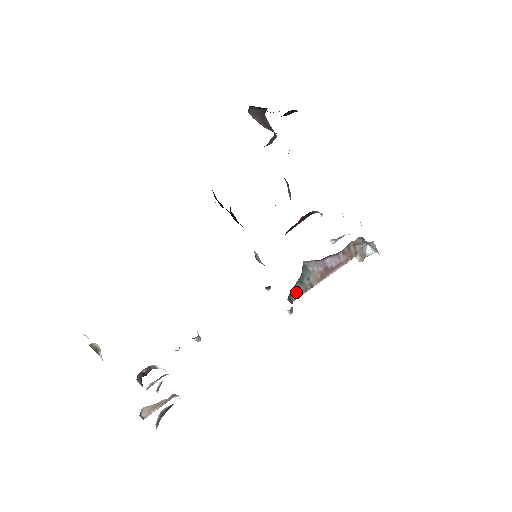
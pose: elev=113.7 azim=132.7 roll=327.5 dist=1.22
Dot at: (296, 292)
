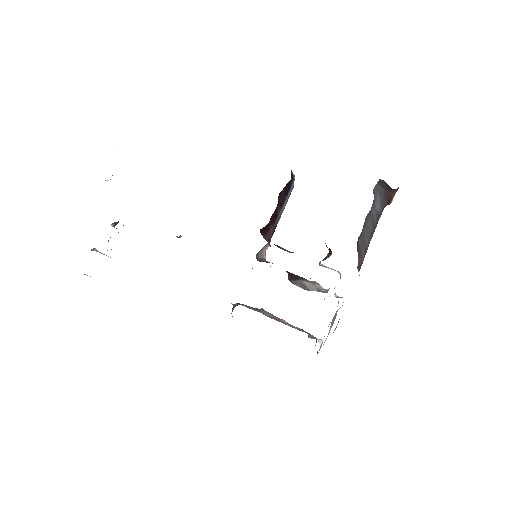
Dot at: (246, 305)
